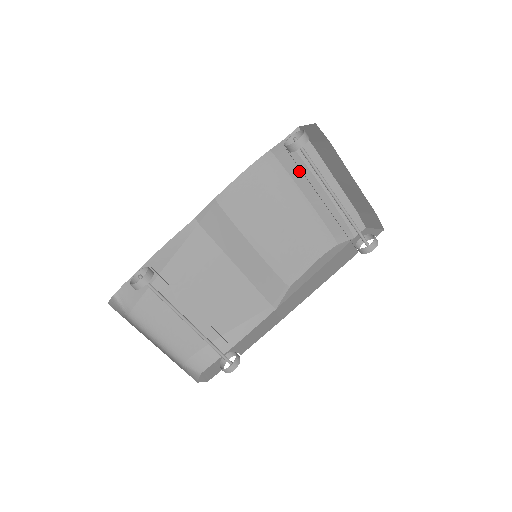
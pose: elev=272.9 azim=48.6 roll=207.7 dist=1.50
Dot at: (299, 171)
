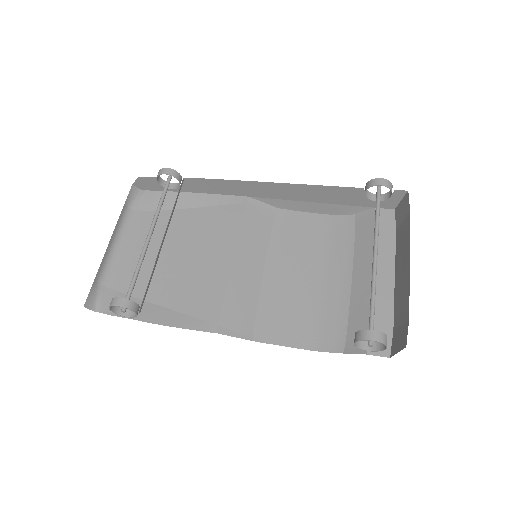
Dot at: (365, 245)
